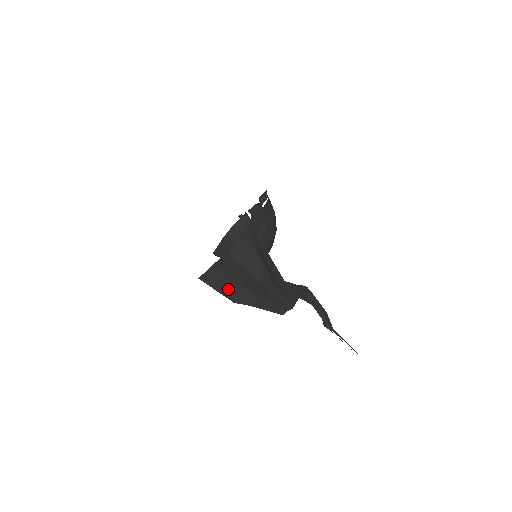
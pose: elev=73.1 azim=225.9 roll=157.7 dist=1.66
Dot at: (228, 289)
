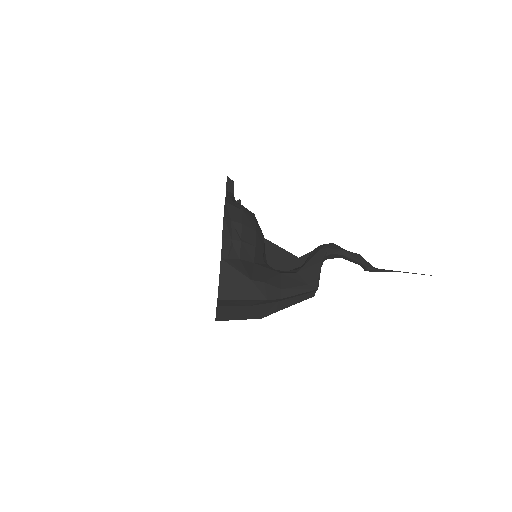
Dot at: (246, 314)
